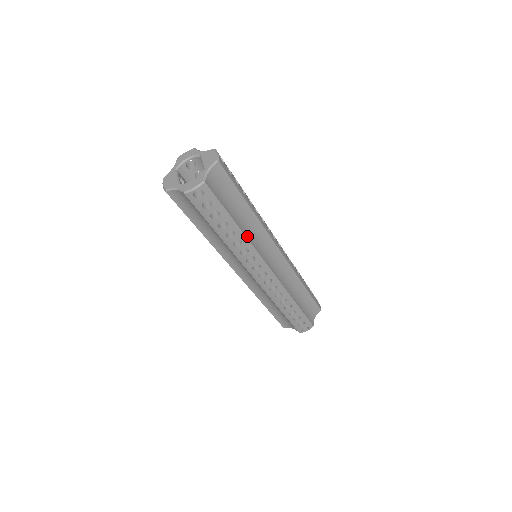
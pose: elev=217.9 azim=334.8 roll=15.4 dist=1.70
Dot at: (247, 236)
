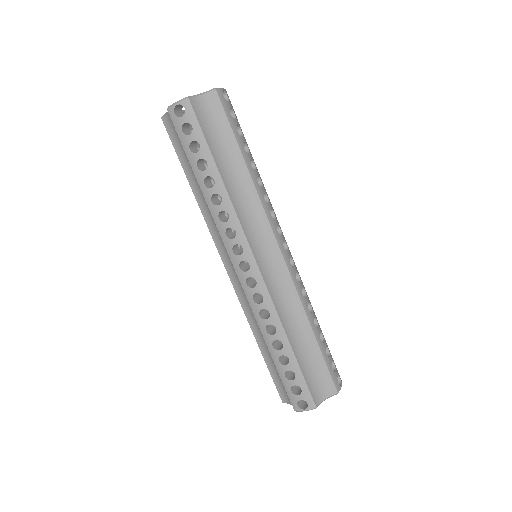
Dot at: (231, 196)
